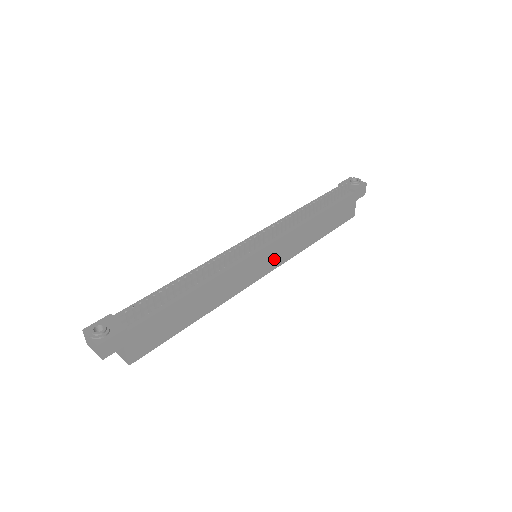
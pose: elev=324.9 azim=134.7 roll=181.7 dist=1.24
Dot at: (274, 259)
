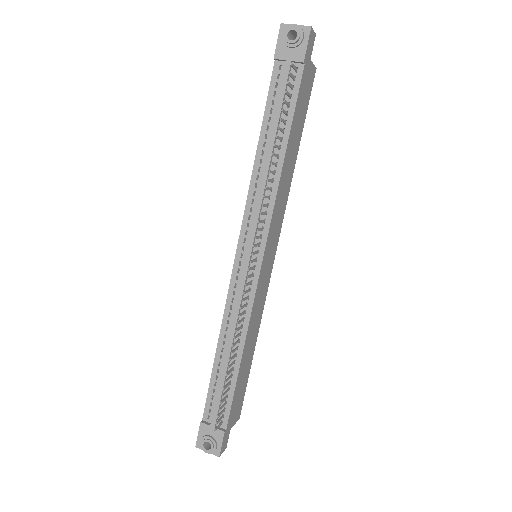
Dot at: (274, 241)
